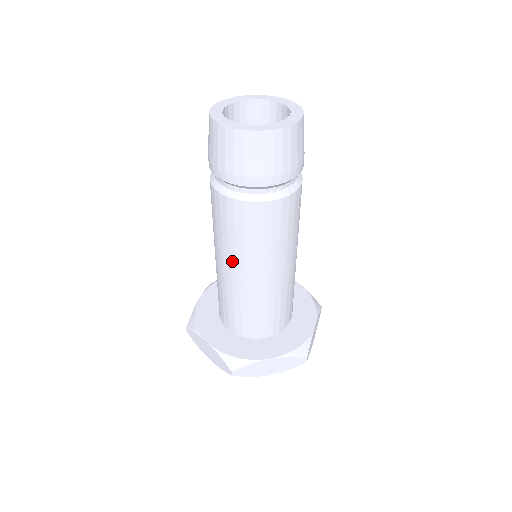
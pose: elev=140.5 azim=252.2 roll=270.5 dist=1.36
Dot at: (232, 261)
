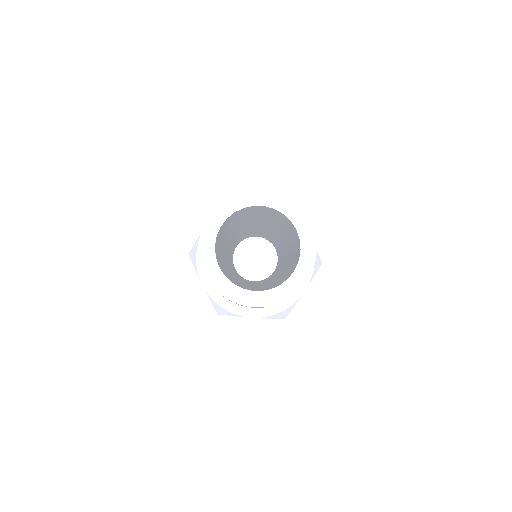
Dot at: occluded
